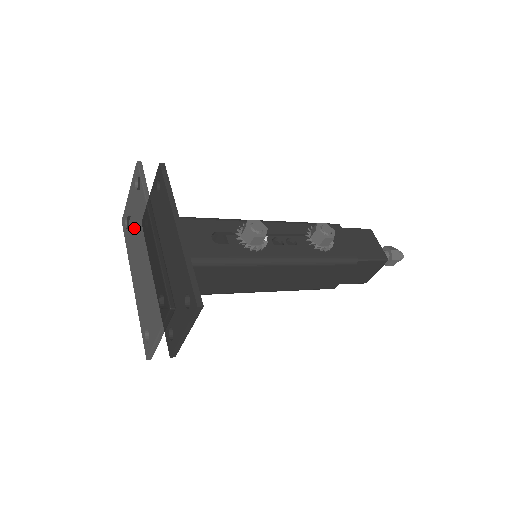
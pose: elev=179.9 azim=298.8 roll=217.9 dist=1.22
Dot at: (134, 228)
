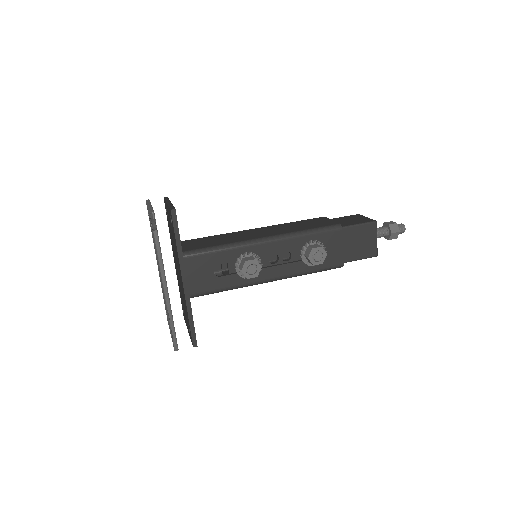
Dot at: occluded
